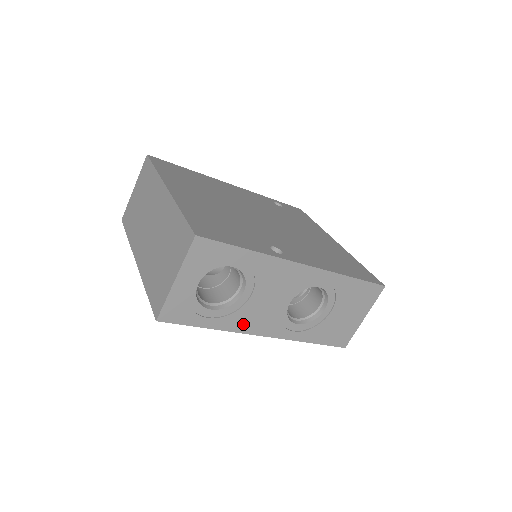
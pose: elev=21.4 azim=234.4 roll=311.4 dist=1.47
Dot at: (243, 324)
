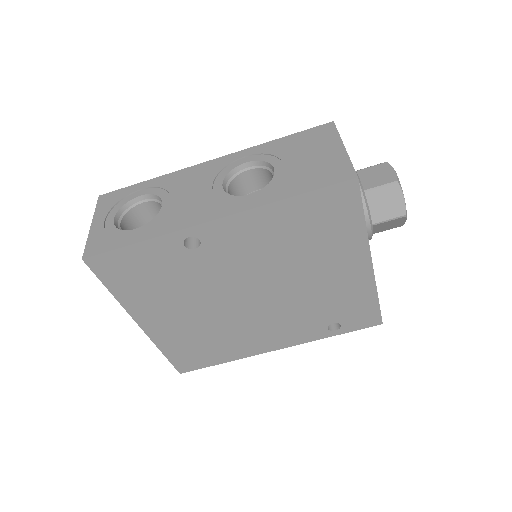
Dot at: (178, 223)
